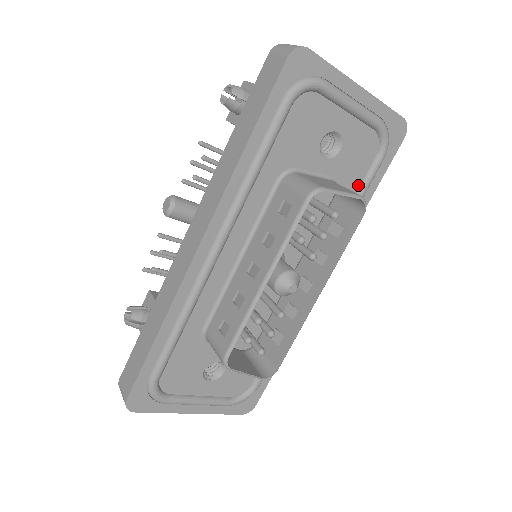
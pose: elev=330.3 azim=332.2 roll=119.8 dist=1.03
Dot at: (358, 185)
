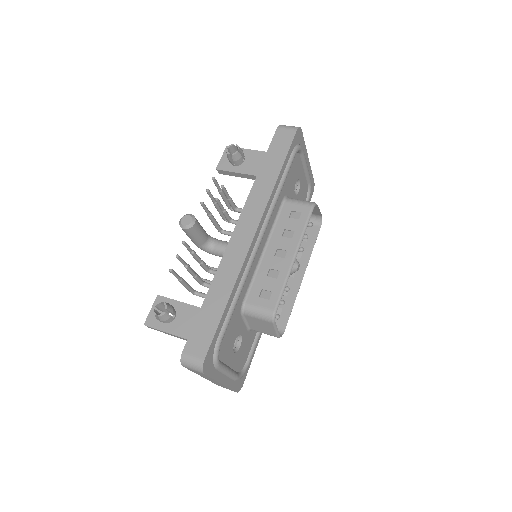
Dot at: occluded
